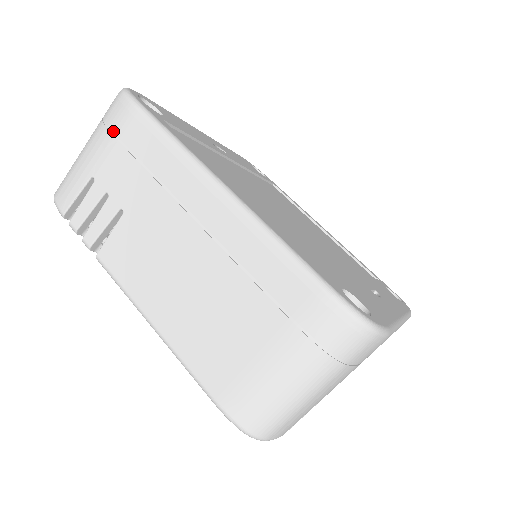
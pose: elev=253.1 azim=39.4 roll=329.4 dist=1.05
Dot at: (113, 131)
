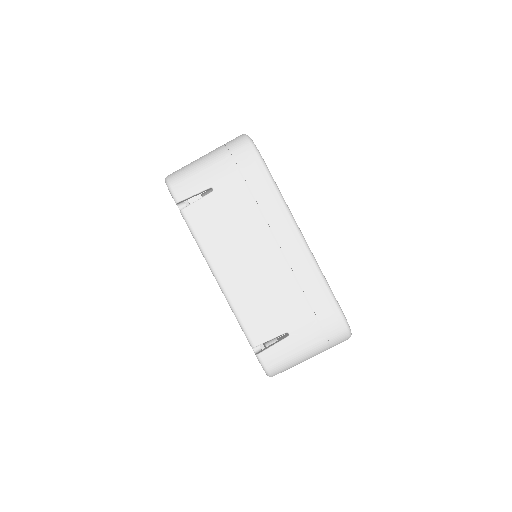
Dot at: occluded
